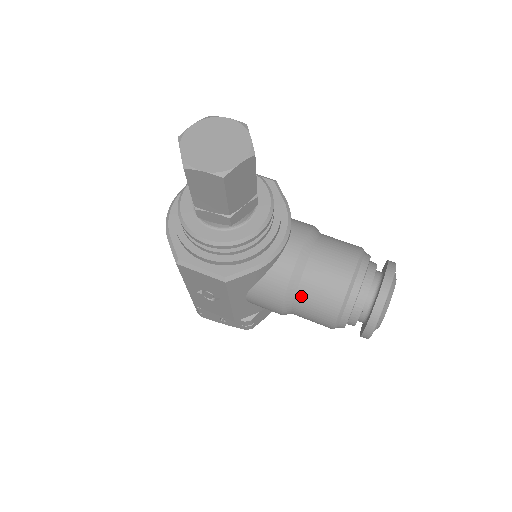
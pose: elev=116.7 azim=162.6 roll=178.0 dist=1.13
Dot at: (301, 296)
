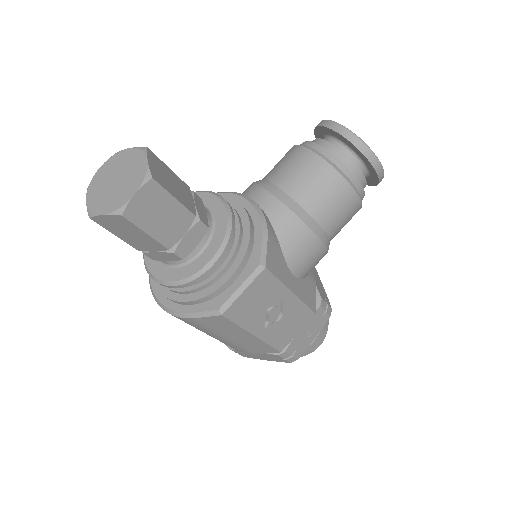
Dot at: (314, 211)
